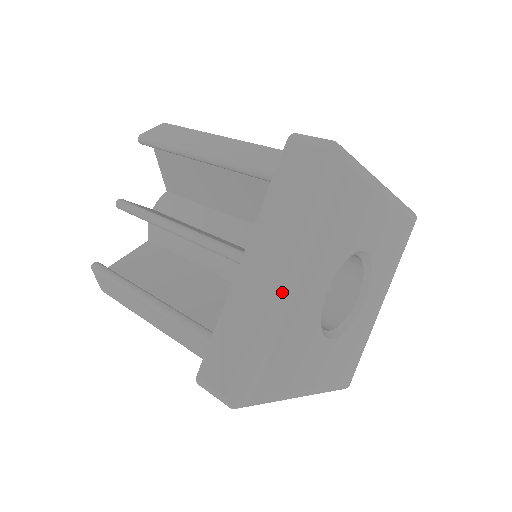
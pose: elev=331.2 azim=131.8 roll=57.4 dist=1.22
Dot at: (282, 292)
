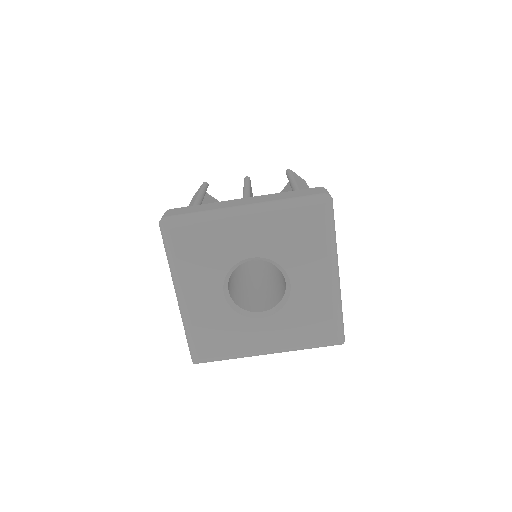
Dot at: (236, 212)
